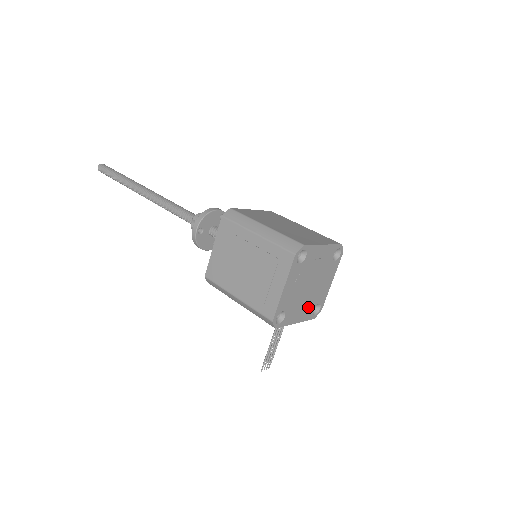
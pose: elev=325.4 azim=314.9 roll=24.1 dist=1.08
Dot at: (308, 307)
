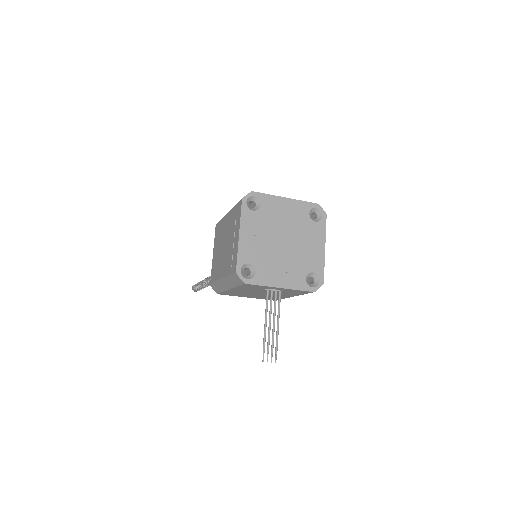
Dot at: (294, 272)
